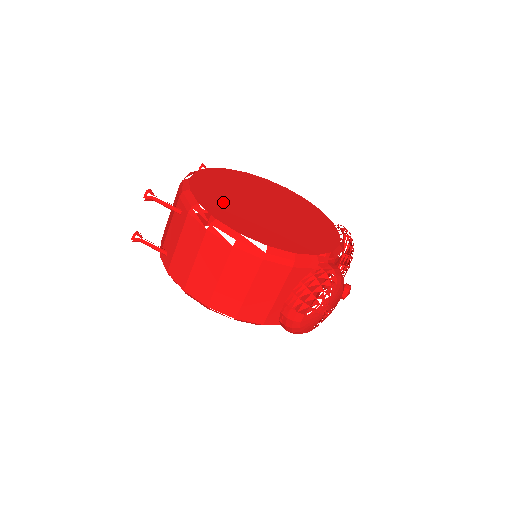
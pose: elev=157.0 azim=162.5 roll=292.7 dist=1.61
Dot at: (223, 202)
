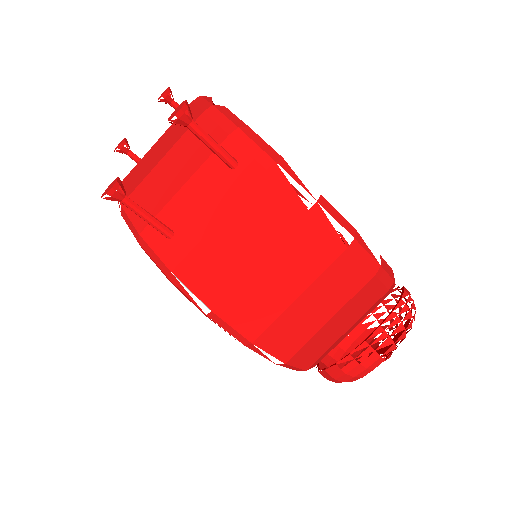
Dot at: occluded
